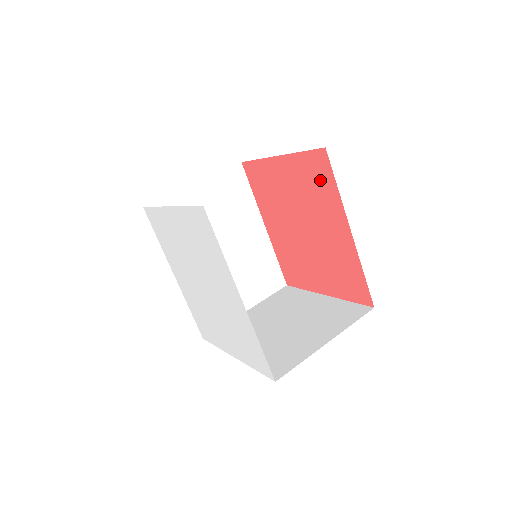
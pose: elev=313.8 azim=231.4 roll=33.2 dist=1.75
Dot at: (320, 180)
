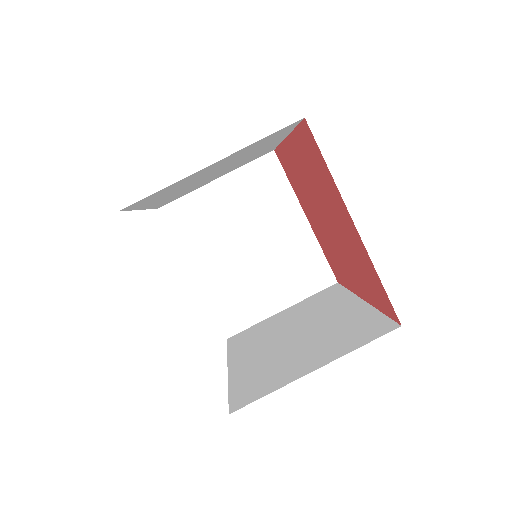
Dot at: (374, 290)
